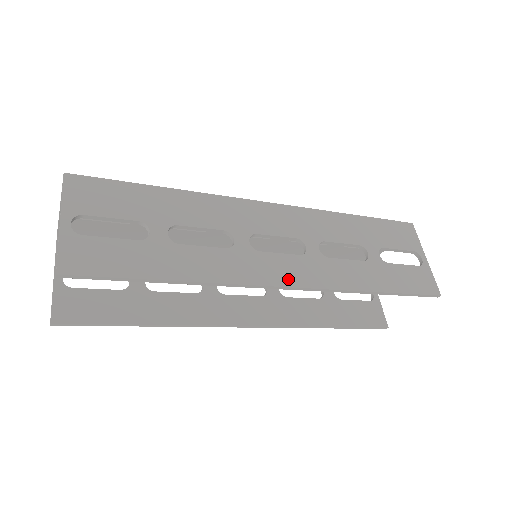
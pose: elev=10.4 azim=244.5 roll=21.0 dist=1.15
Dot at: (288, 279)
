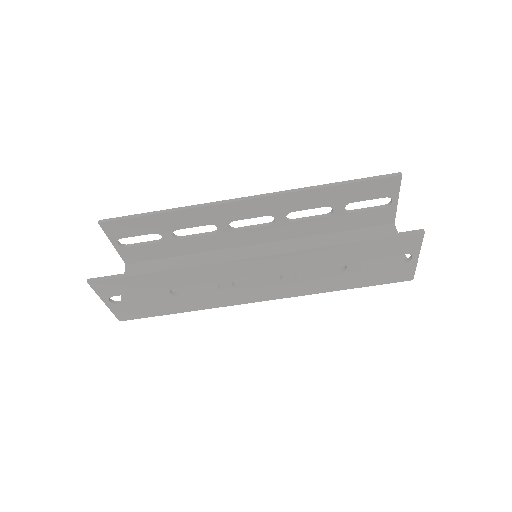
Dot at: (249, 201)
